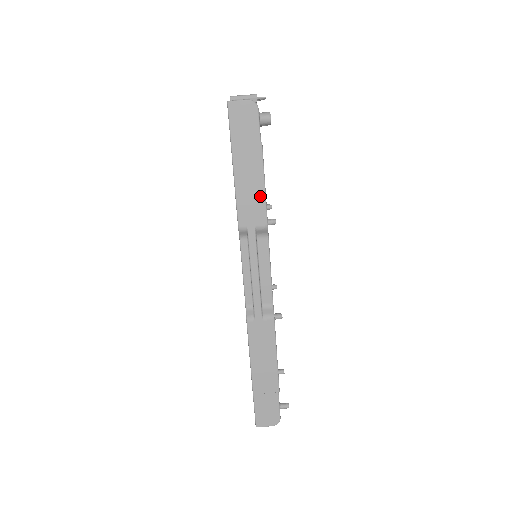
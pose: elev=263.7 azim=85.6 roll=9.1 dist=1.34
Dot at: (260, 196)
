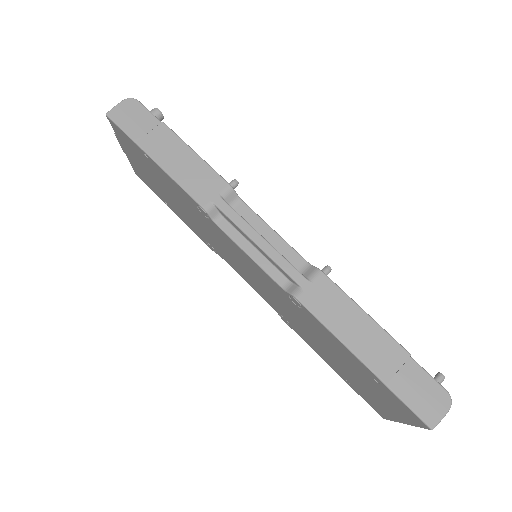
Dot at: (200, 165)
